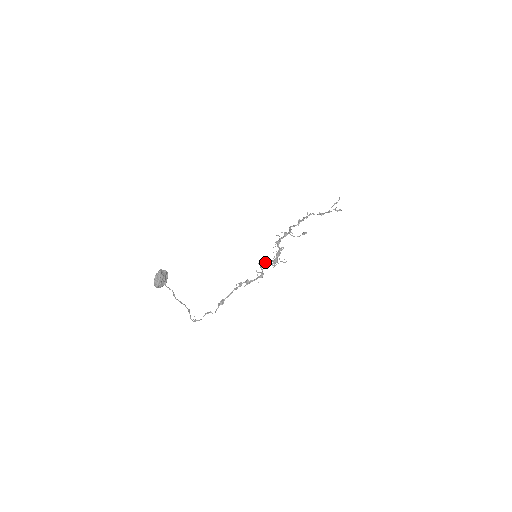
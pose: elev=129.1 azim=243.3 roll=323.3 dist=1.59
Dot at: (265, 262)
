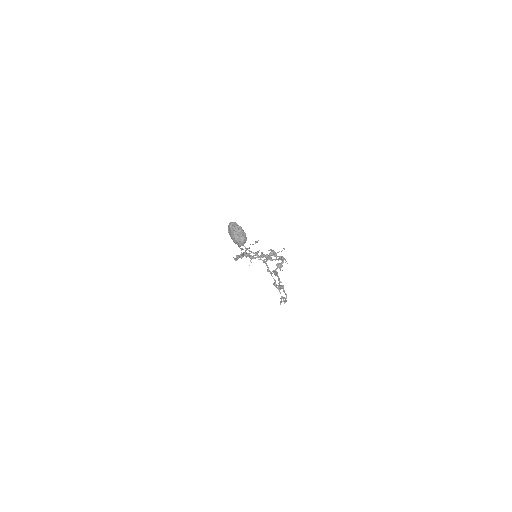
Dot at: (270, 254)
